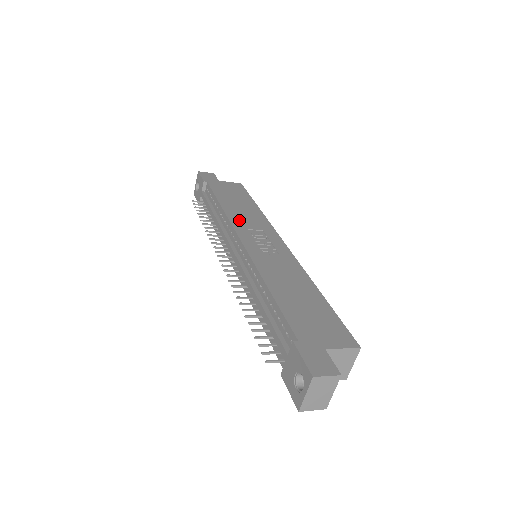
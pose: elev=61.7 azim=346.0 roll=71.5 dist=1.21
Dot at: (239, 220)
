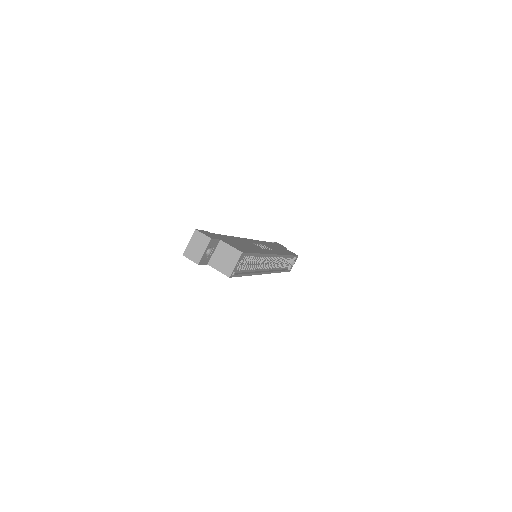
Dot at: occluded
